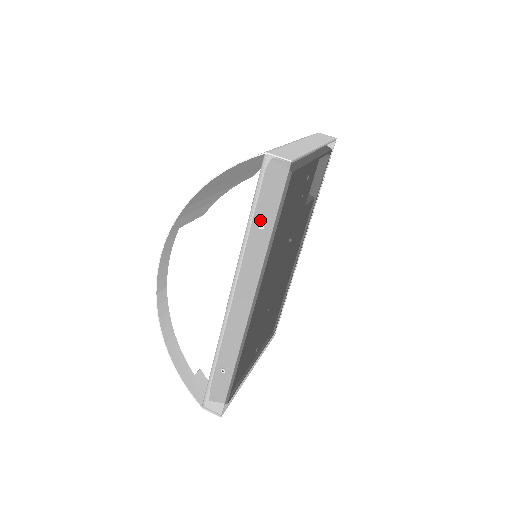
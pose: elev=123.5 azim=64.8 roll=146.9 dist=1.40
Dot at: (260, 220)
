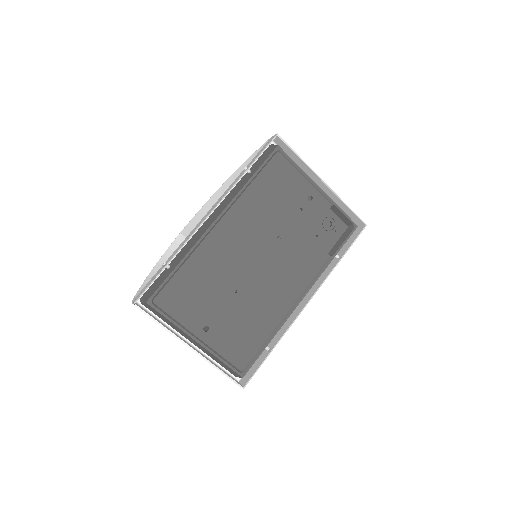
Dot at: (248, 166)
